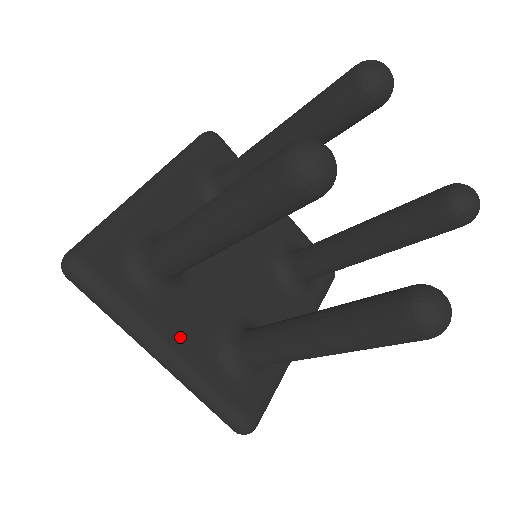
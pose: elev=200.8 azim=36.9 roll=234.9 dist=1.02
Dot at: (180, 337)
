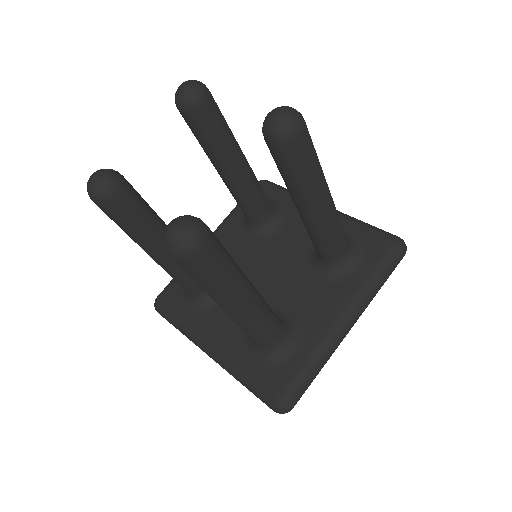
Dot at: (216, 335)
